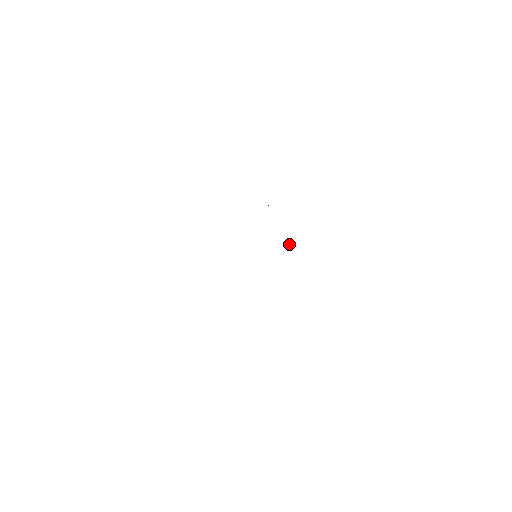
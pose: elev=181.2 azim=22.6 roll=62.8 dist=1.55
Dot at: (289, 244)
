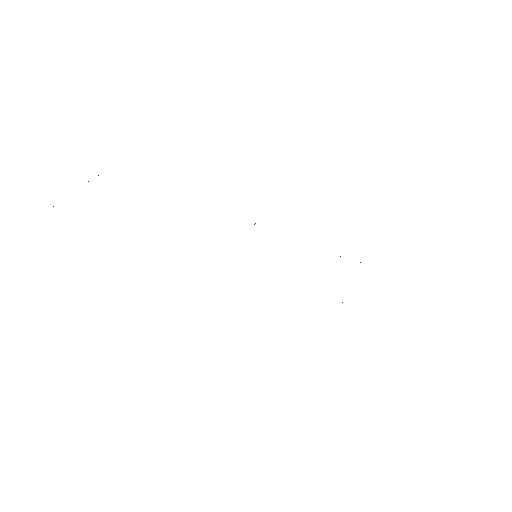
Dot at: occluded
